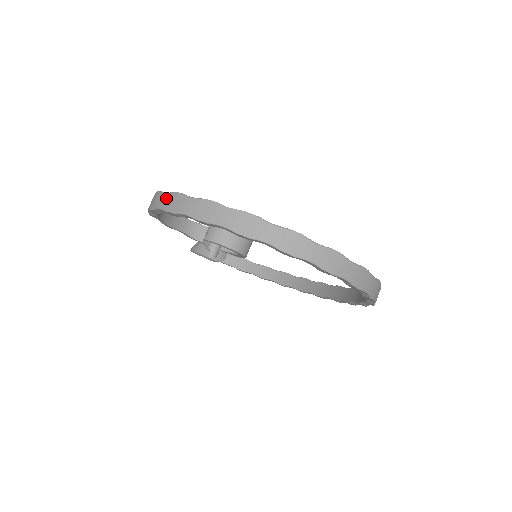
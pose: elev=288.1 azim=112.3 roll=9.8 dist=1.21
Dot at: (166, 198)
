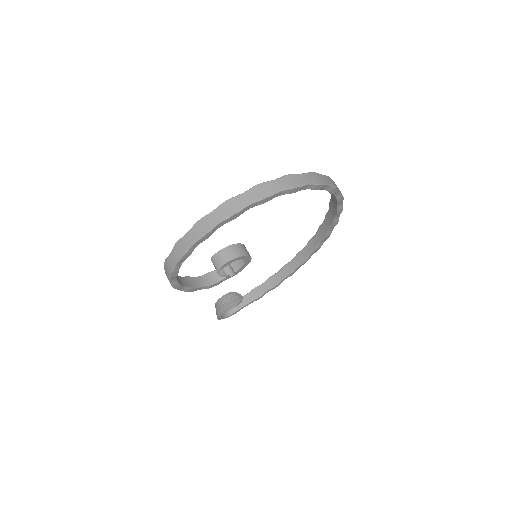
Dot at: (173, 254)
